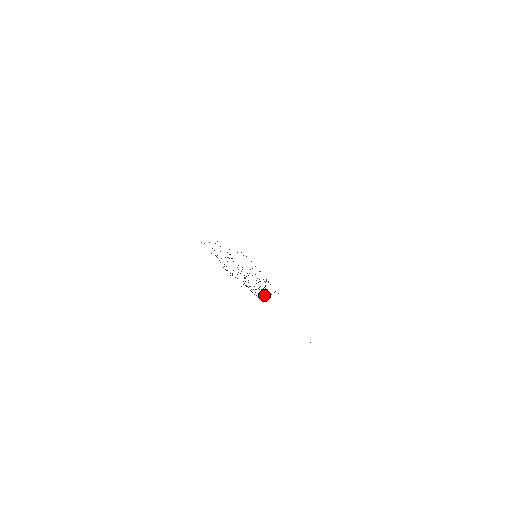
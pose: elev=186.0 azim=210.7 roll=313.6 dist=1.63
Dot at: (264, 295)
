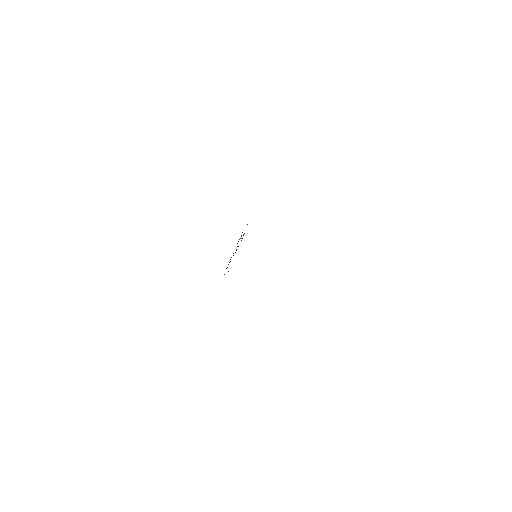
Dot at: occluded
